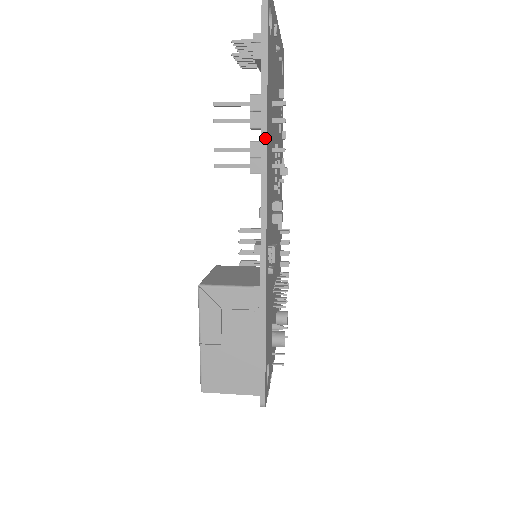
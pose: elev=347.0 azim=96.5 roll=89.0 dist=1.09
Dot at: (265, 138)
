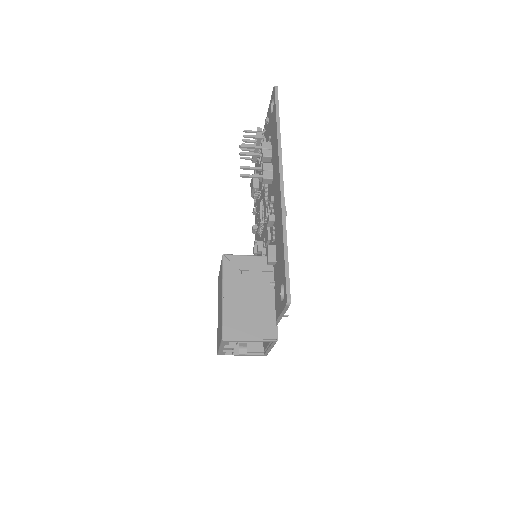
Dot at: (280, 144)
